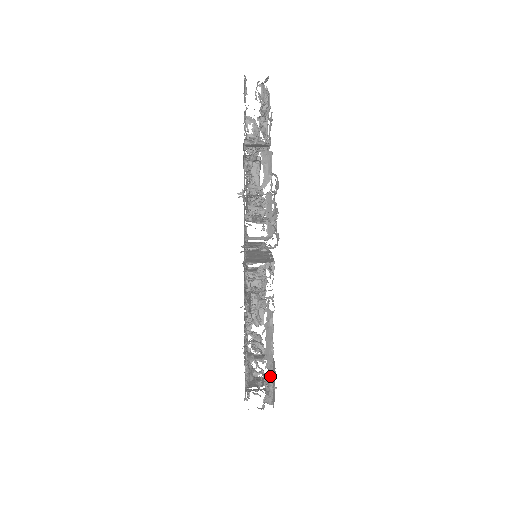
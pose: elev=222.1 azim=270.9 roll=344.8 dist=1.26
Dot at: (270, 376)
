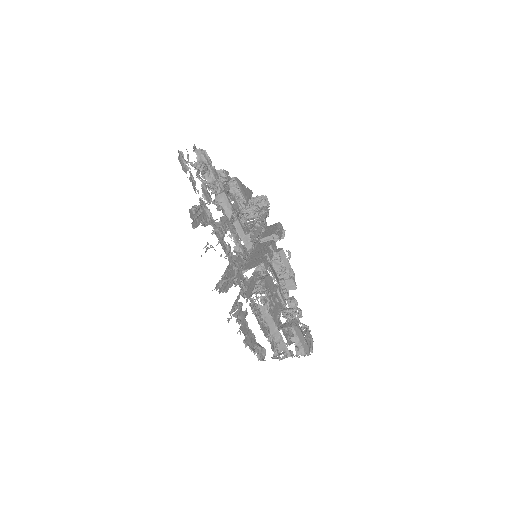
Dot at: (283, 345)
